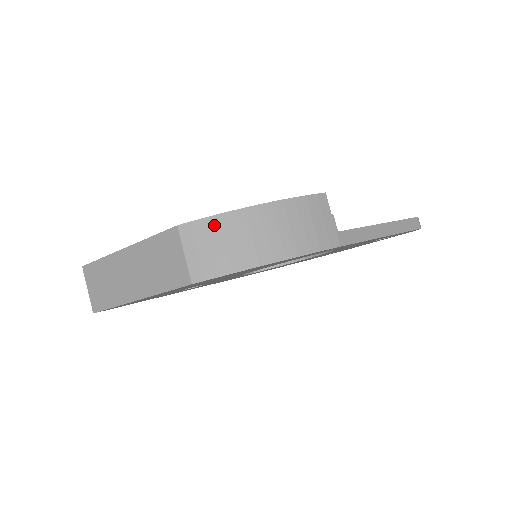
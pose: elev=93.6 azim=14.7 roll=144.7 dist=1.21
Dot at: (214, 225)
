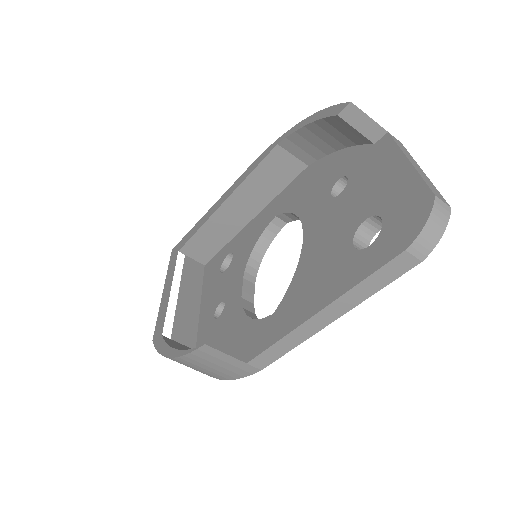
Dot at: occluded
